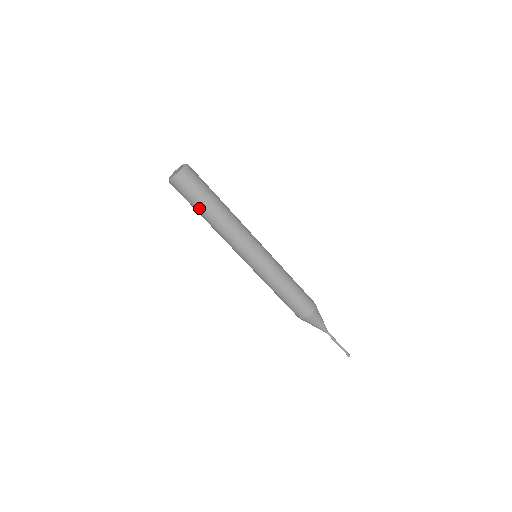
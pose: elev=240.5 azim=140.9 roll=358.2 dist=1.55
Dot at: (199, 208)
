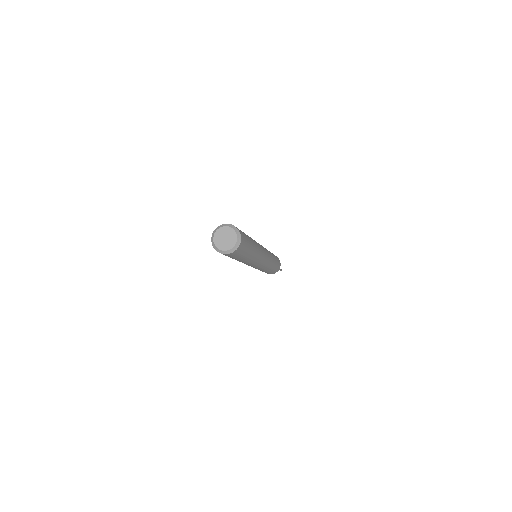
Dot at: occluded
